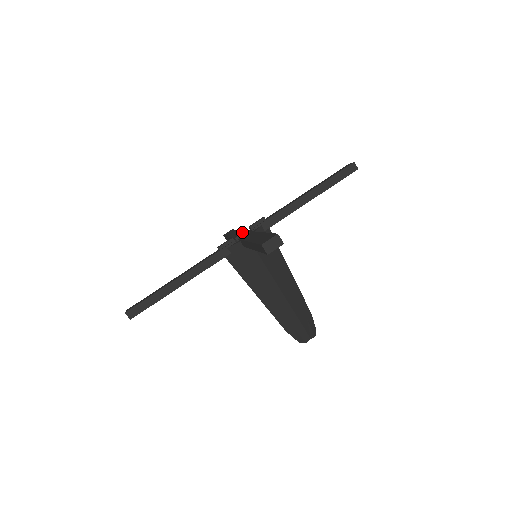
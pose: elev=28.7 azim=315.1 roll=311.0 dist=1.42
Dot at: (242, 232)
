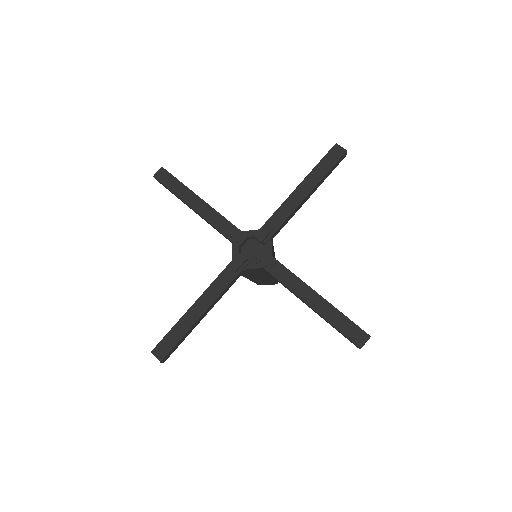
Dot at: (261, 256)
